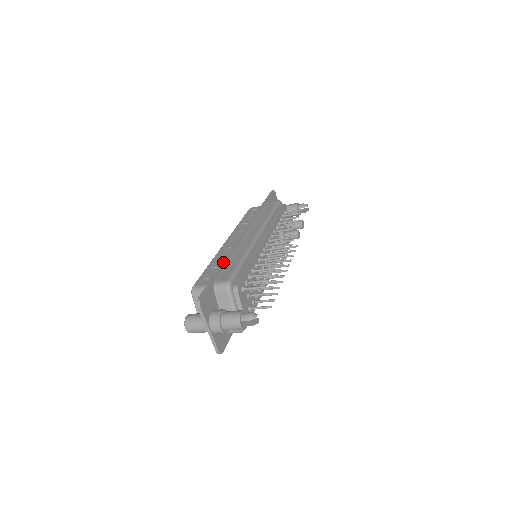
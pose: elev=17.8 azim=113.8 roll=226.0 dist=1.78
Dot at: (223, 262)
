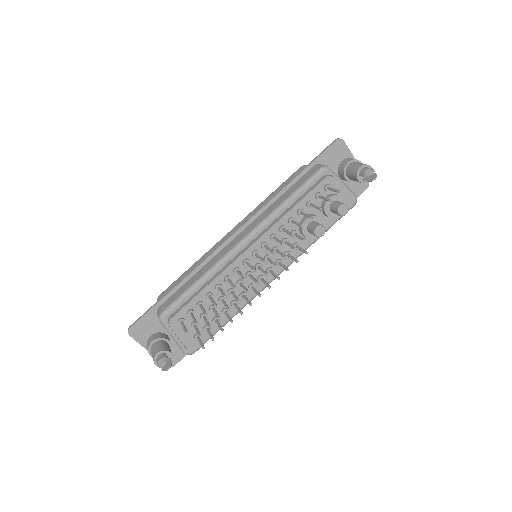
Dot at: (181, 280)
